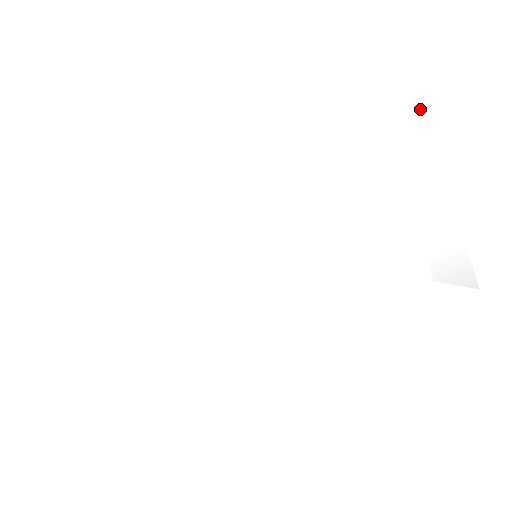
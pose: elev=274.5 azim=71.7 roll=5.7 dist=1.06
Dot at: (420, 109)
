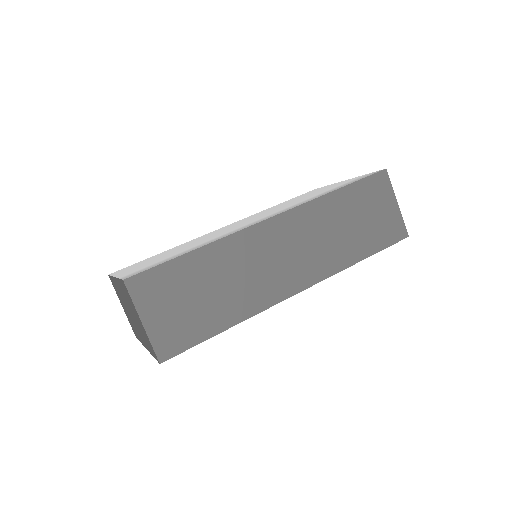
Dot at: occluded
